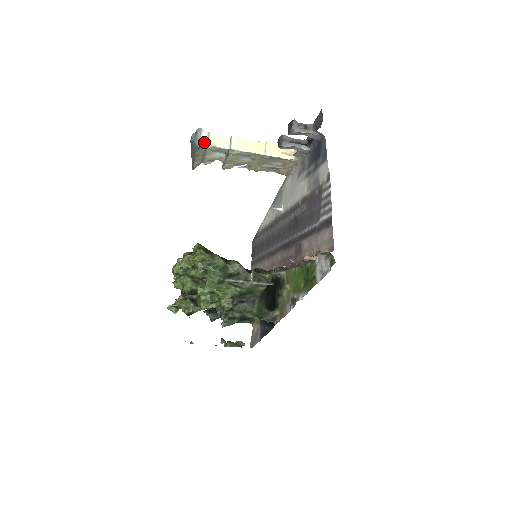
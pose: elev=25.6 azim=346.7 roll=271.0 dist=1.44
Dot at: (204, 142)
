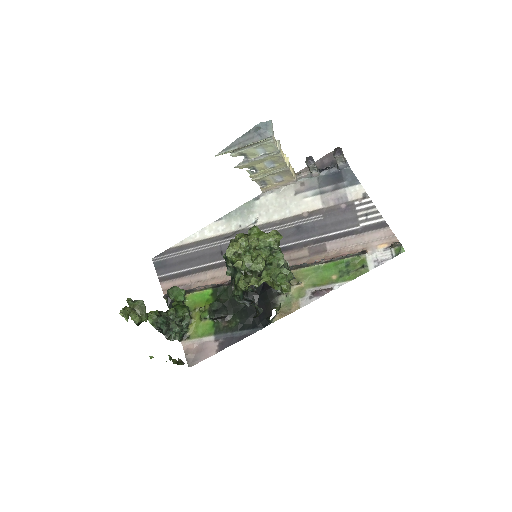
Dot at: occluded
